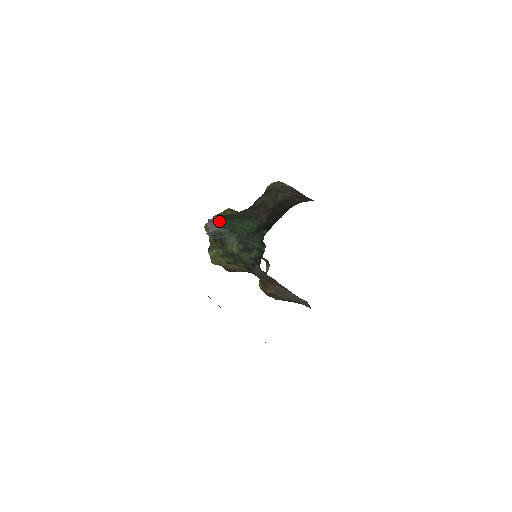
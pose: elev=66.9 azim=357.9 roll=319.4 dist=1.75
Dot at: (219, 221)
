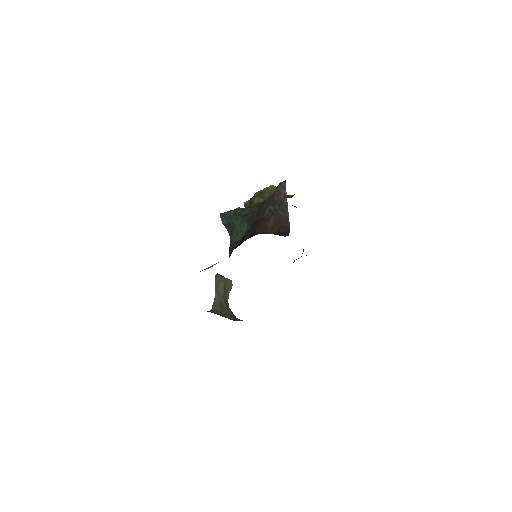
Dot at: (227, 217)
